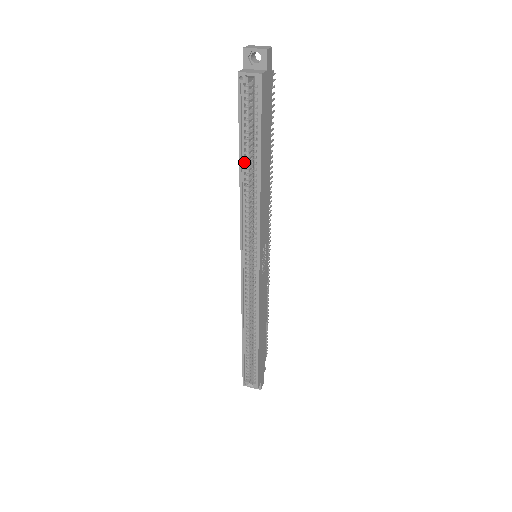
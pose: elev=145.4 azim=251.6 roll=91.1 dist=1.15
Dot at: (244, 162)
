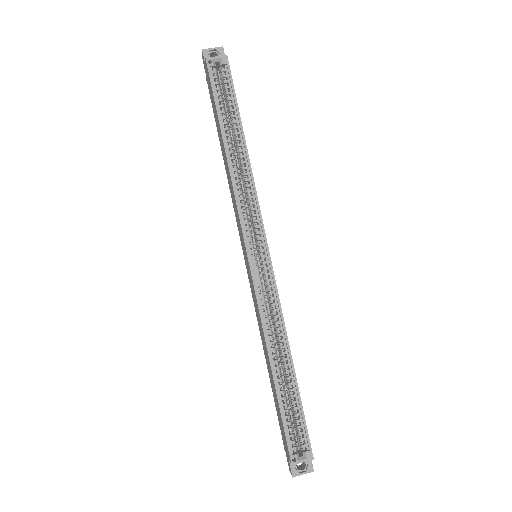
Dot at: (226, 139)
